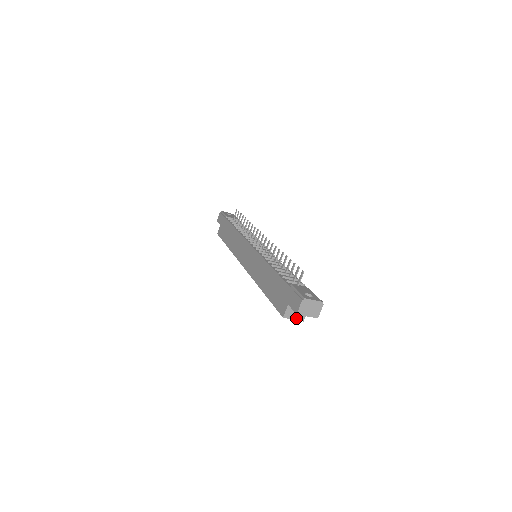
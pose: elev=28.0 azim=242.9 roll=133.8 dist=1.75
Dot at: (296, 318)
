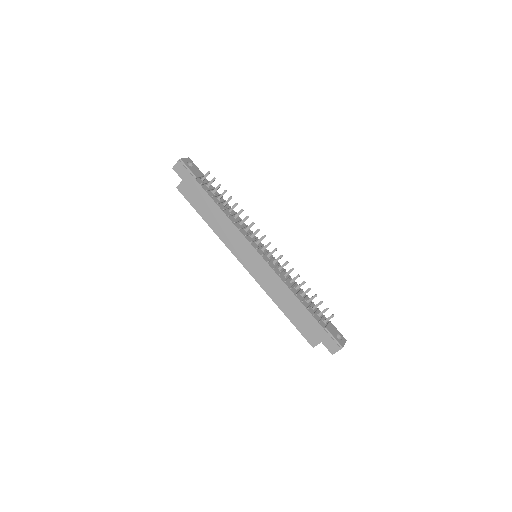
Dot at: occluded
